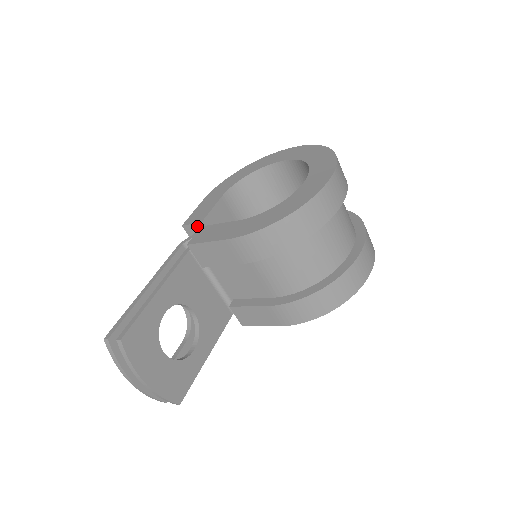
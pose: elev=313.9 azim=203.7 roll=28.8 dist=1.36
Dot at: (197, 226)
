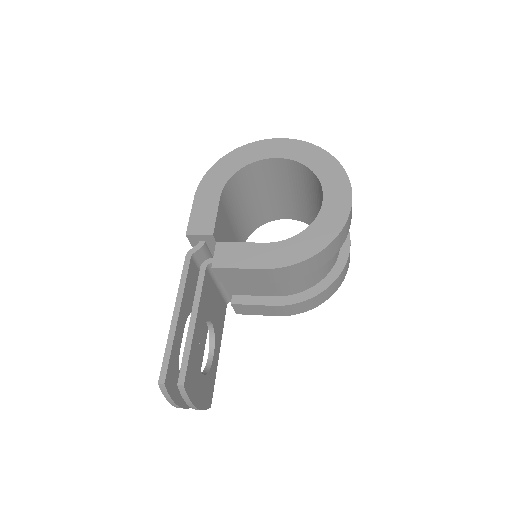
Dot at: (206, 237)
